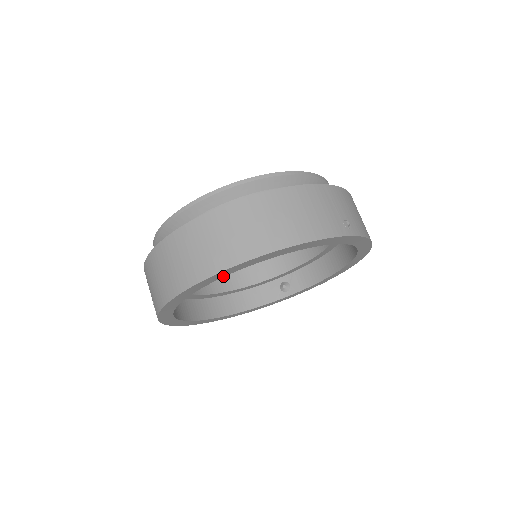
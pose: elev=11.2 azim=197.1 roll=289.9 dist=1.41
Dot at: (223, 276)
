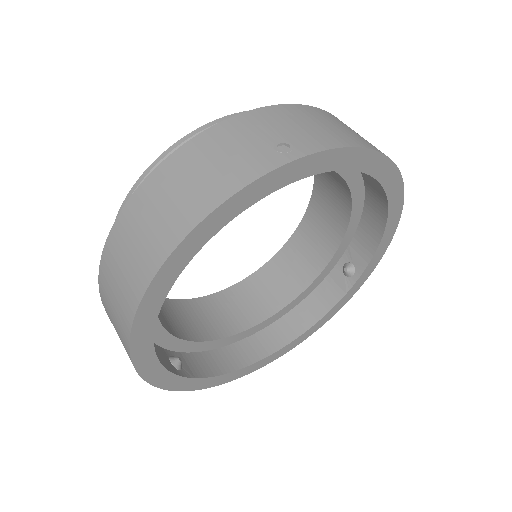
Dot at: (156, 313)
